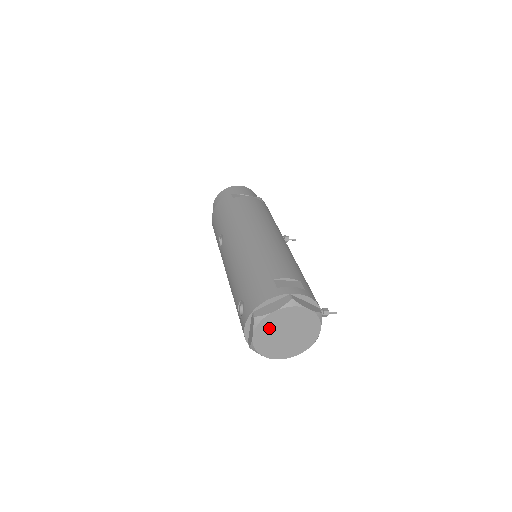
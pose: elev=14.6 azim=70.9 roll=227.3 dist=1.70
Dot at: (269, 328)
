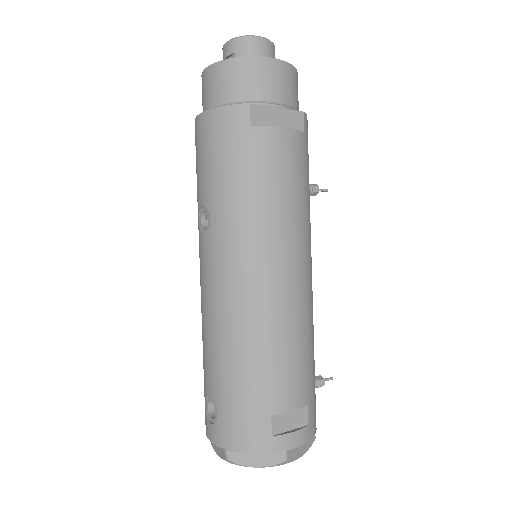
Dot at: occluded
